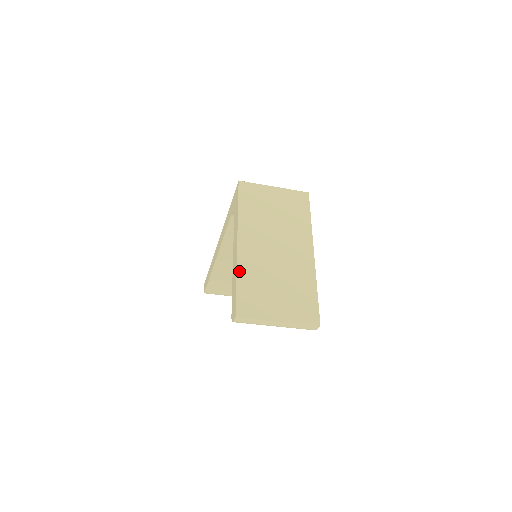
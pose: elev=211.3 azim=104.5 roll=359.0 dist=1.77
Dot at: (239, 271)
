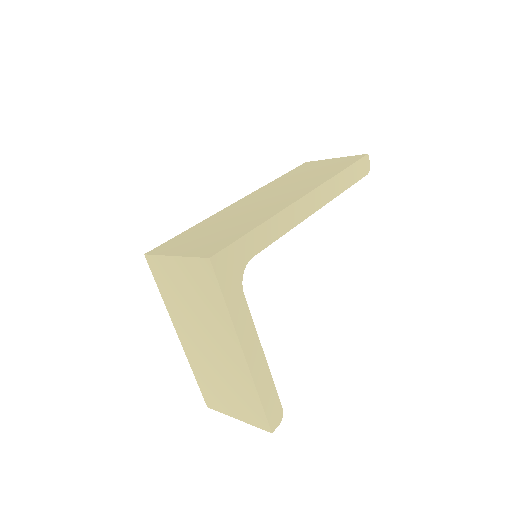
Dot at: (192, 367)
